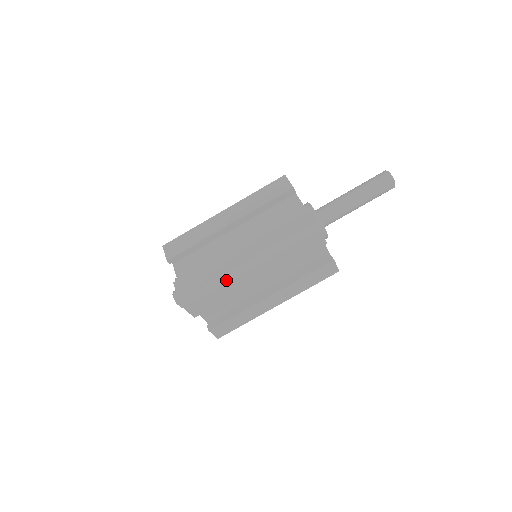
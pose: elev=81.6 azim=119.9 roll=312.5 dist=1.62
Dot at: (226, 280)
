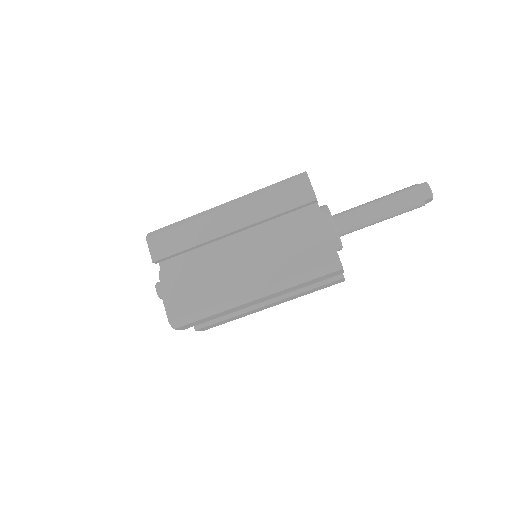
Dot at: (226, 308)
